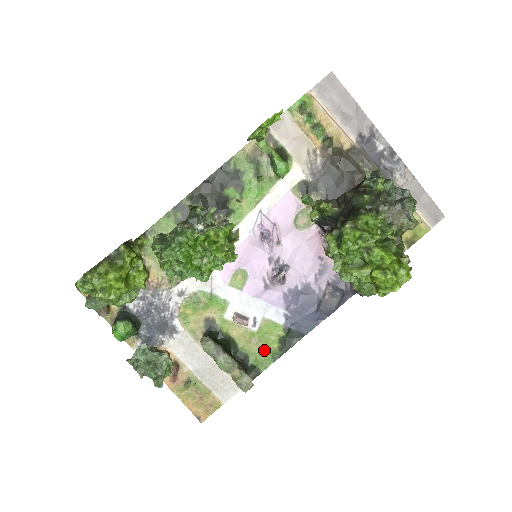
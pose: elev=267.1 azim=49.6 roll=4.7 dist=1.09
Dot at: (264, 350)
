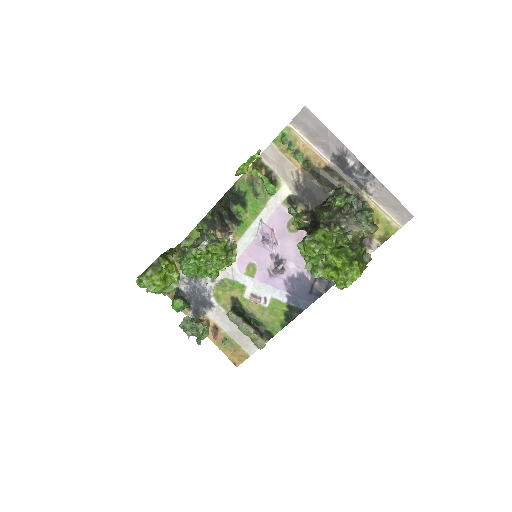
Dot at: (274, 320)
